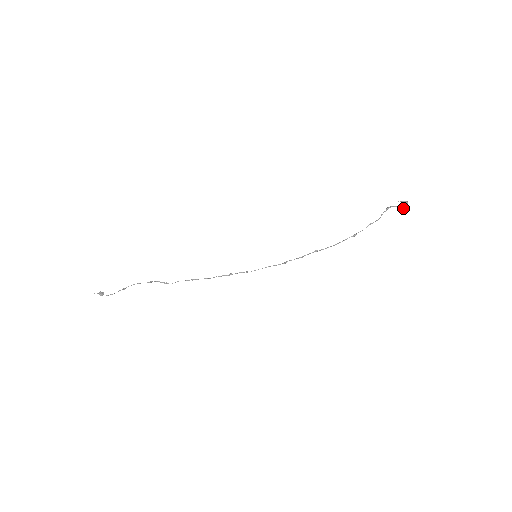
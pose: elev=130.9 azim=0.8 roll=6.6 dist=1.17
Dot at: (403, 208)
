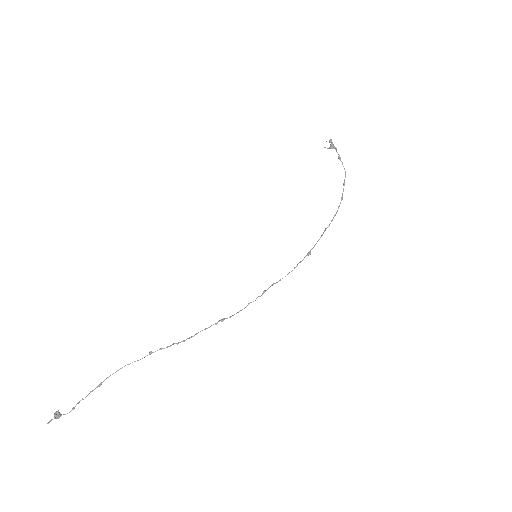
Dot at: (332, 147)
